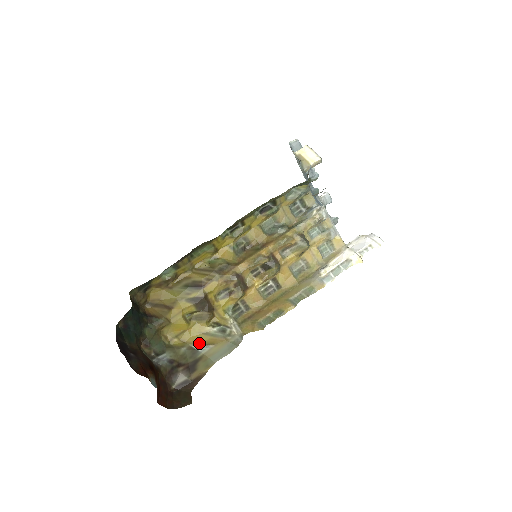
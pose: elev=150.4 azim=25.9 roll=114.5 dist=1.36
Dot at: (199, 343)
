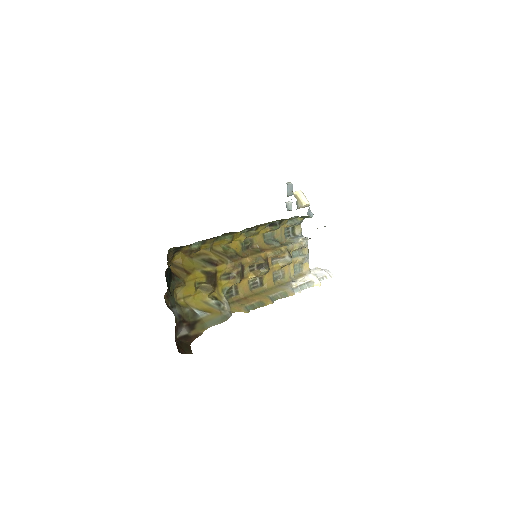
Dot at: (199, 308)
